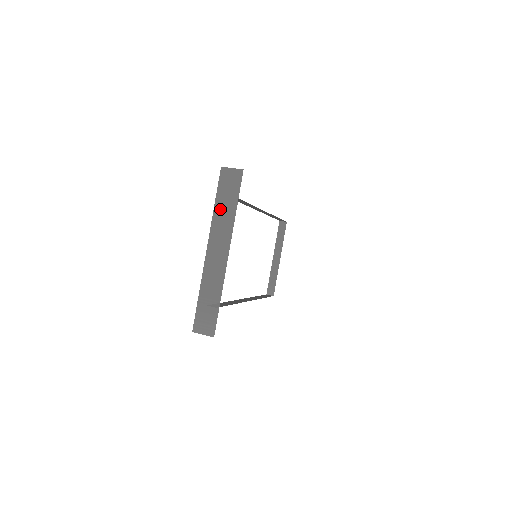
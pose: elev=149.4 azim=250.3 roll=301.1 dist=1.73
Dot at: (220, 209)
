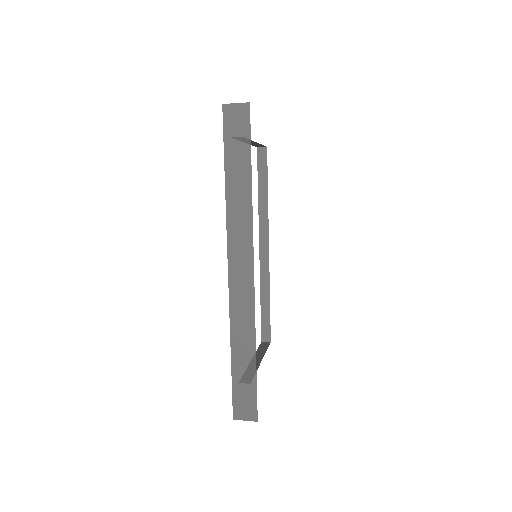
Dot at: occluded
